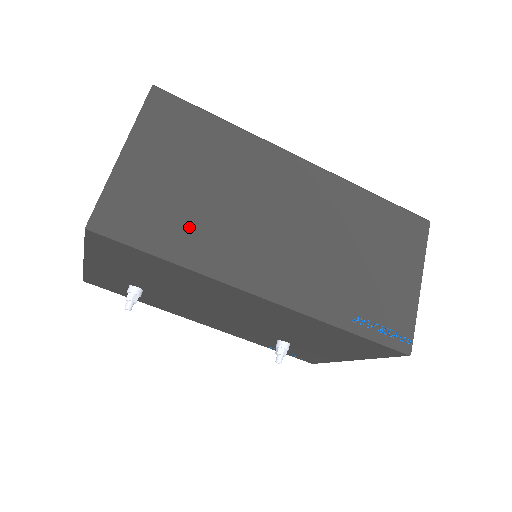
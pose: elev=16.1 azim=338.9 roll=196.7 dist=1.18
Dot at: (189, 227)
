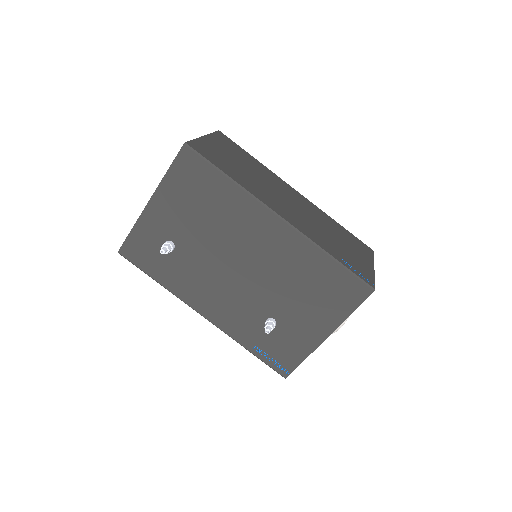
Dot at: (238, 173)
